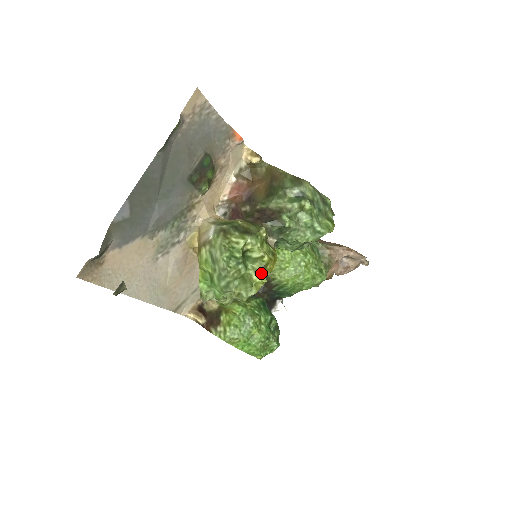
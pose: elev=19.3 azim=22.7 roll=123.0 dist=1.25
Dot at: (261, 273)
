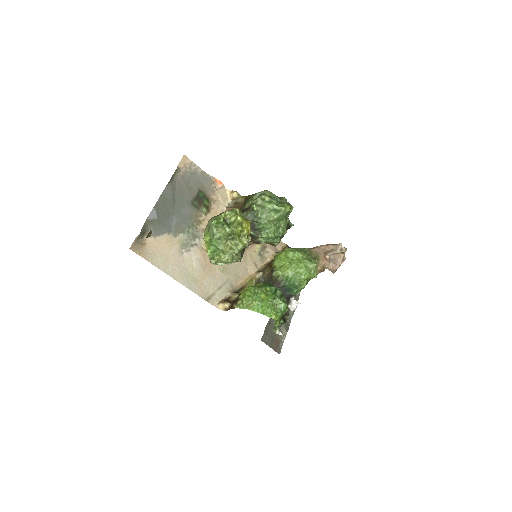
Dot at: (238, 226)
